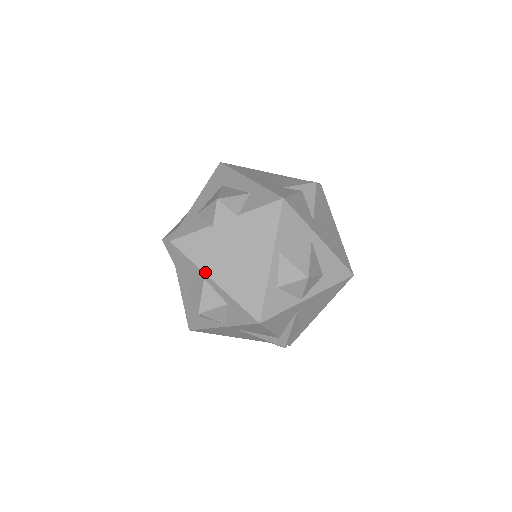
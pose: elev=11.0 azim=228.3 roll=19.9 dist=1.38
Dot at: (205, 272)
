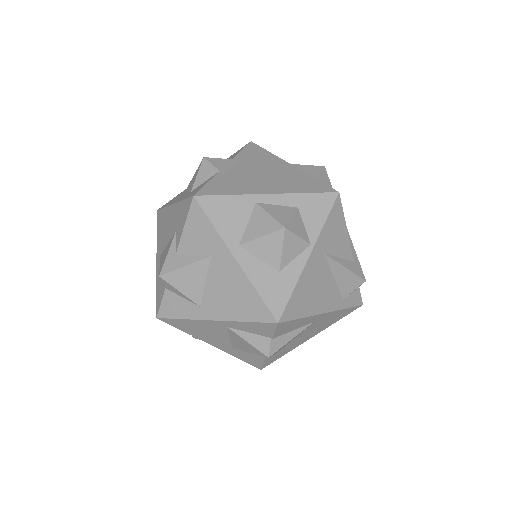
Dot at: (253, 193)
